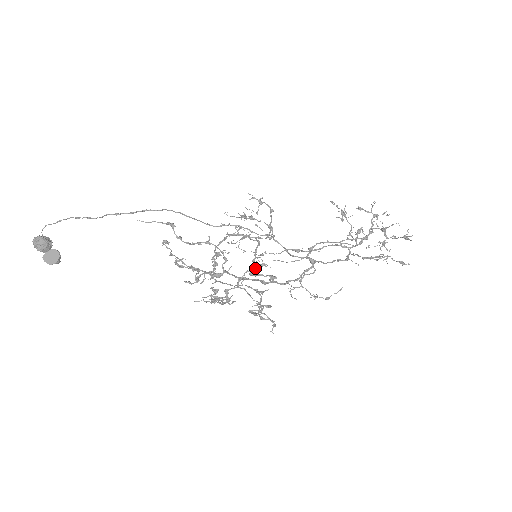
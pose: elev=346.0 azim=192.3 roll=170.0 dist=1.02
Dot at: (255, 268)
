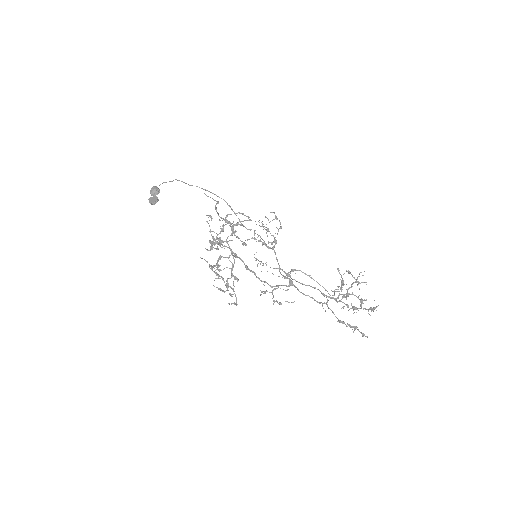
Dot at: (235, 224)
